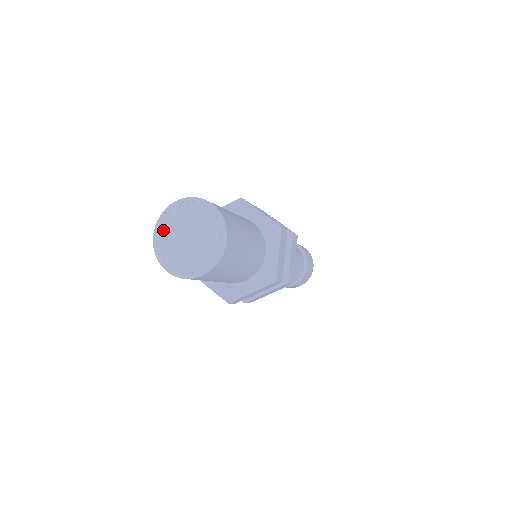
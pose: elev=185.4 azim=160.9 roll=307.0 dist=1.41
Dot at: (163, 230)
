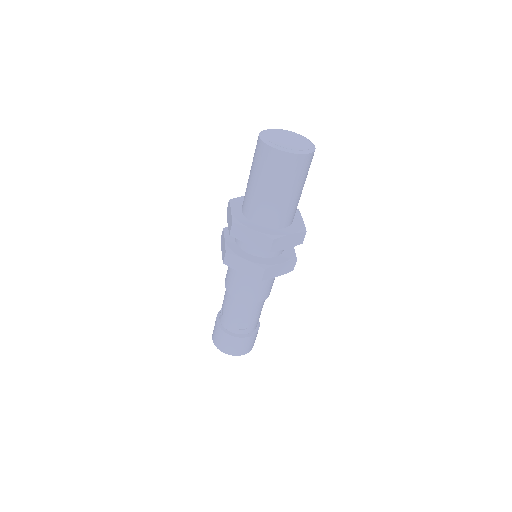
Dot at: (278, 131)
